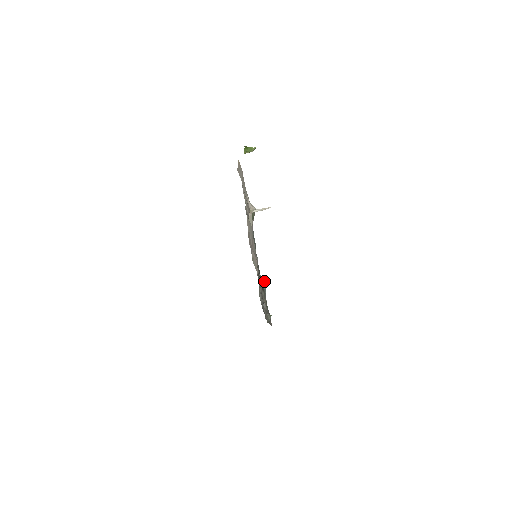
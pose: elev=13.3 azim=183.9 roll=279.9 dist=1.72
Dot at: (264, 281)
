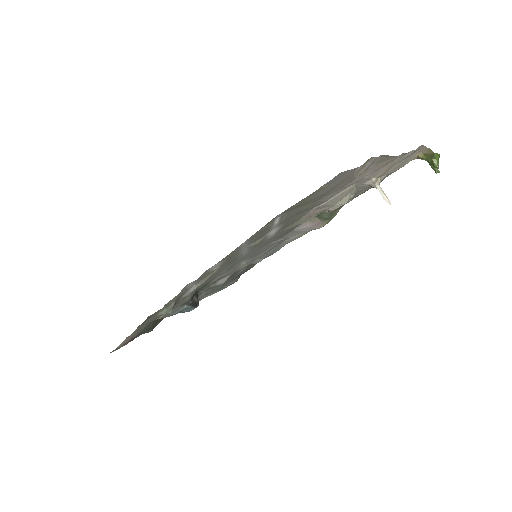
Dot at: (195, 302)
